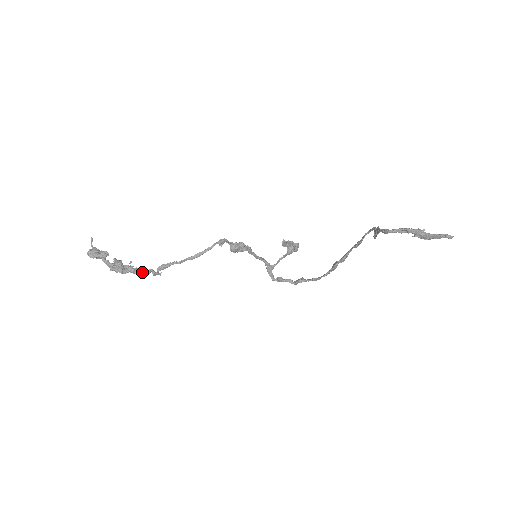
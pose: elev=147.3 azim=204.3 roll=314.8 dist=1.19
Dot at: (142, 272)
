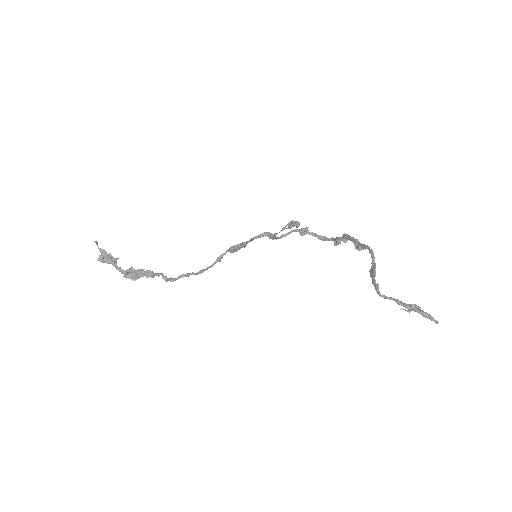
Dot at: (154, 275)
